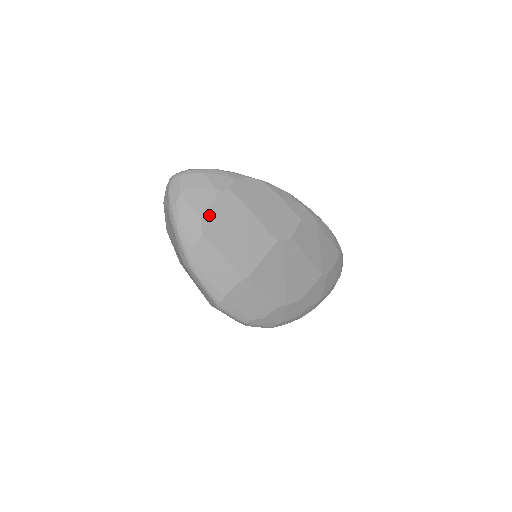
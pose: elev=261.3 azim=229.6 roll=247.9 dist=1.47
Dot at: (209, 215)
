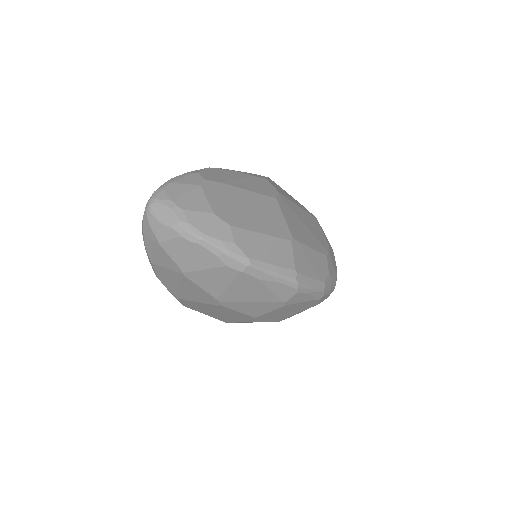
Dot at: (215, 207)
